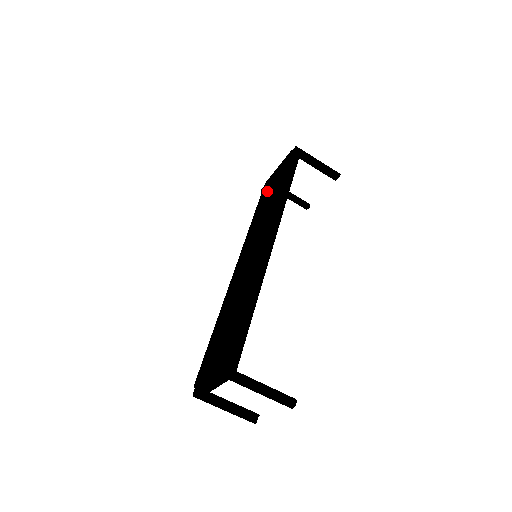
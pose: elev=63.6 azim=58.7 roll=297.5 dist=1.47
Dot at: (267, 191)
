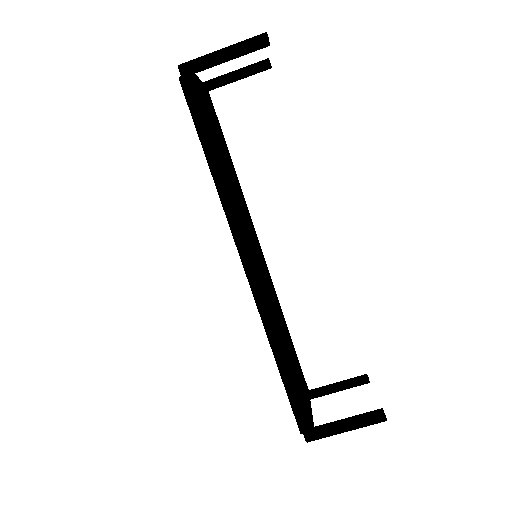
Dot at: occluded
